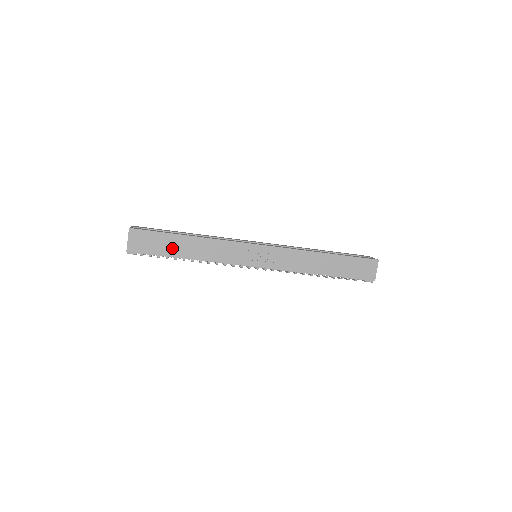
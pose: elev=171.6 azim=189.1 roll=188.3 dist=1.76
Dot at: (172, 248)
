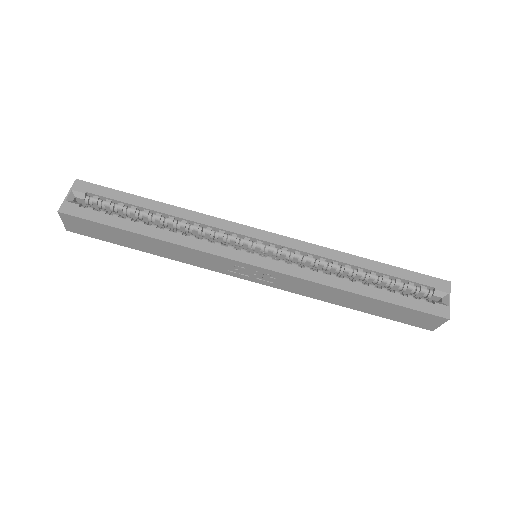
Dot at: (125, 240)
